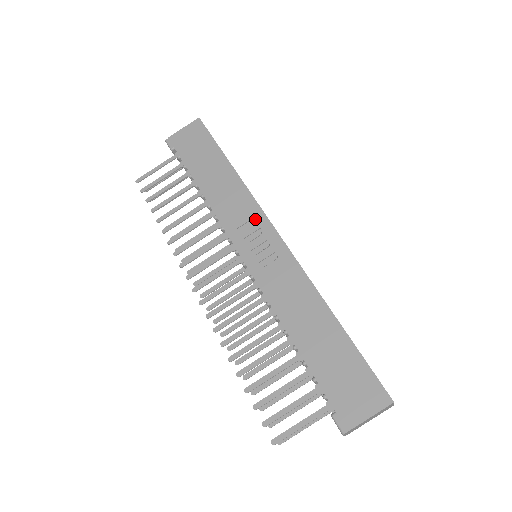
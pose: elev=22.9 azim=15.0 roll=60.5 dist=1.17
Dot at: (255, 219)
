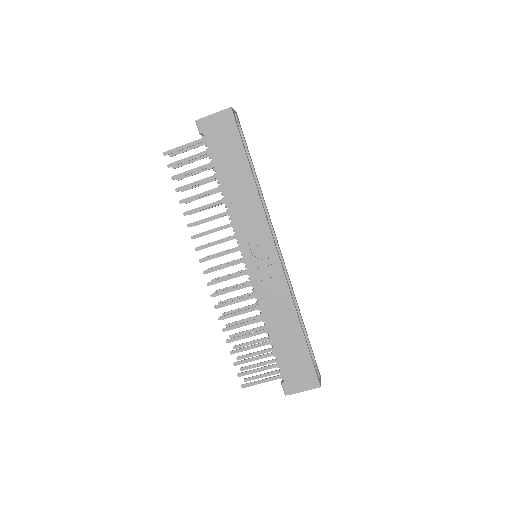
Dot at: (262, 233)
